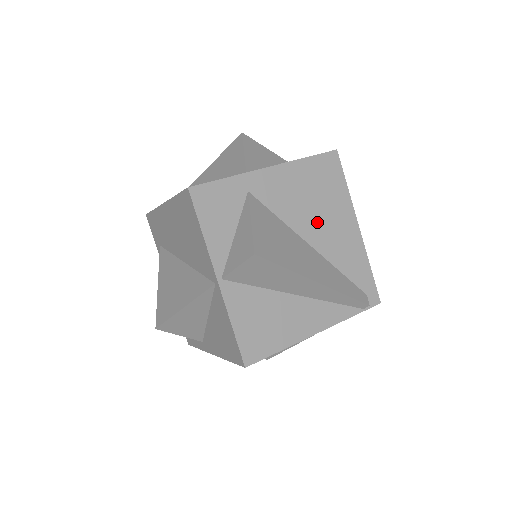
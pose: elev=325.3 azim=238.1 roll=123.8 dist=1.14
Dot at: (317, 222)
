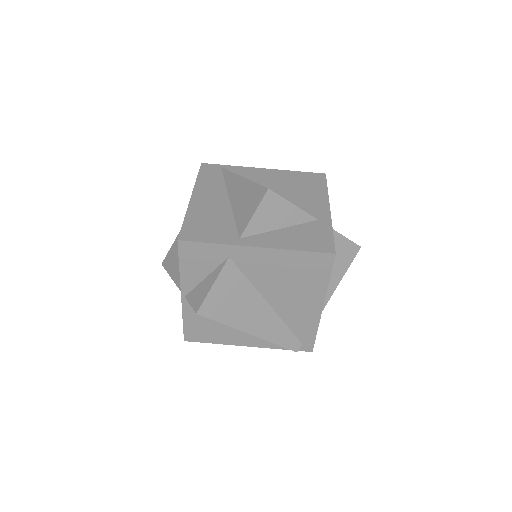
Dot at: (283, 293)
